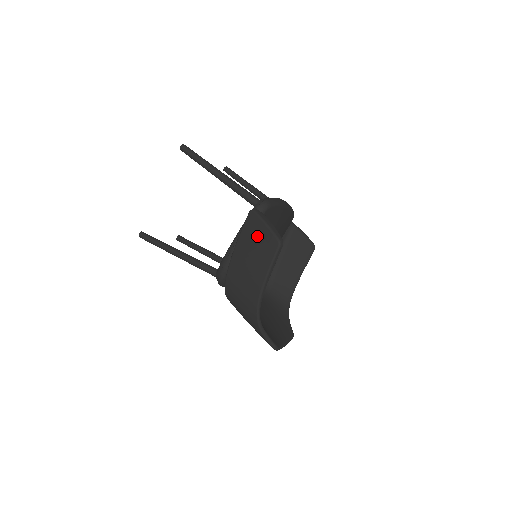
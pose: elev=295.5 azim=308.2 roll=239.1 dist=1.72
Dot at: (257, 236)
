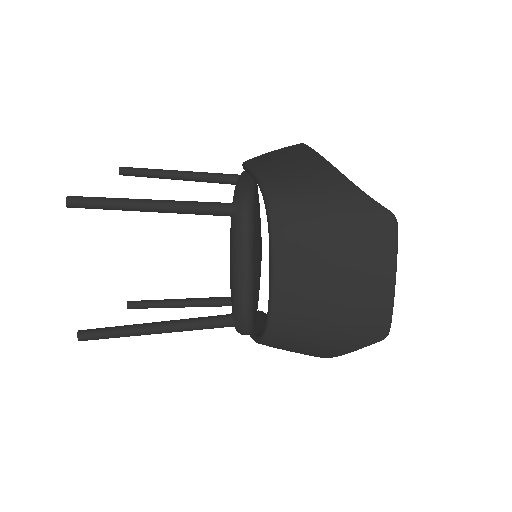
Dot at: (271, 154)
